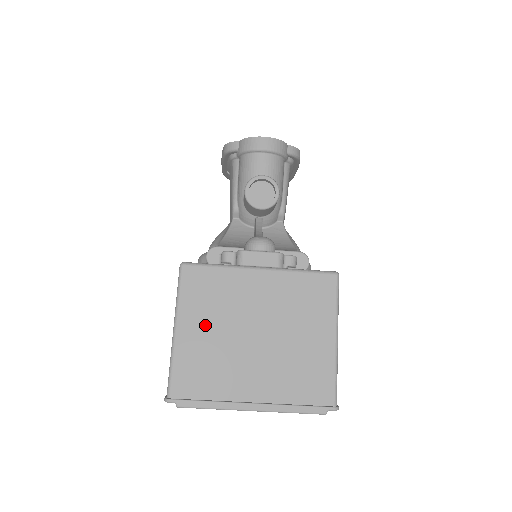
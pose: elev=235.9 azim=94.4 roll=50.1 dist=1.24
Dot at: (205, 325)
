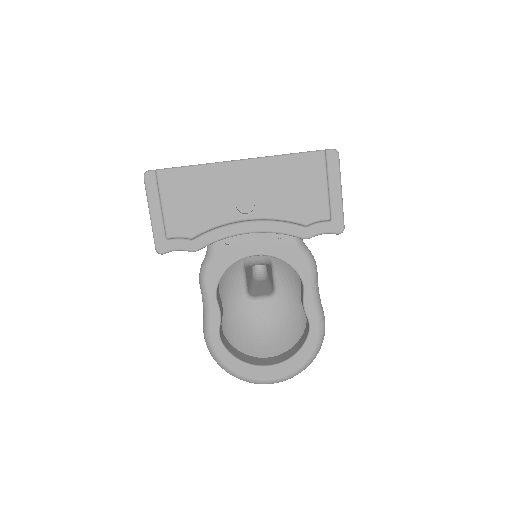
Dot at: occluded
